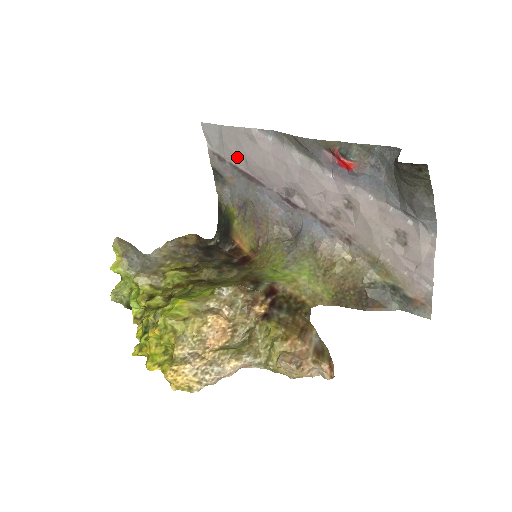
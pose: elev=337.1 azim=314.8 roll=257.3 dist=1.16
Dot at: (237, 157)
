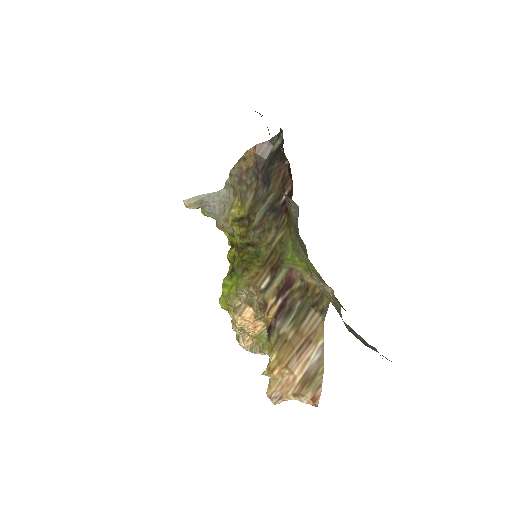
Dot at: occluded
